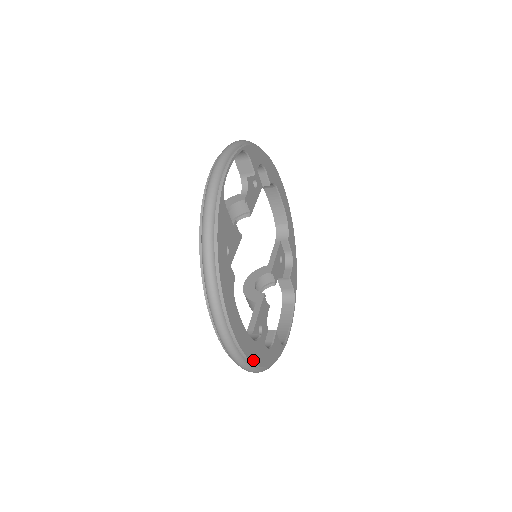
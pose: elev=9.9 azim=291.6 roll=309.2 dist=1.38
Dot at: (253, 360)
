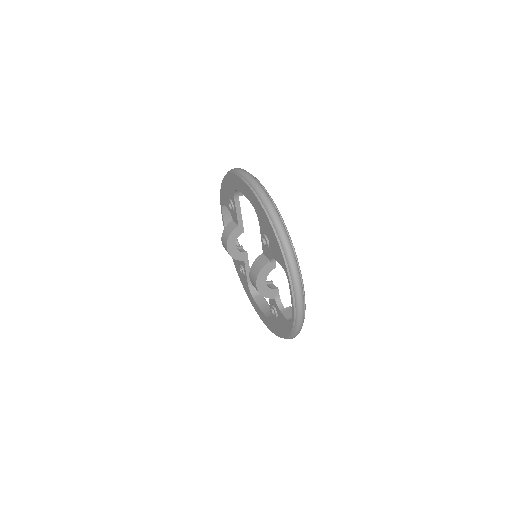
Dot at: occluded
